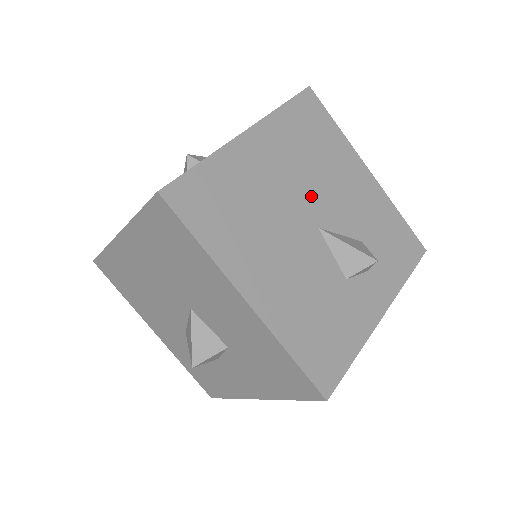
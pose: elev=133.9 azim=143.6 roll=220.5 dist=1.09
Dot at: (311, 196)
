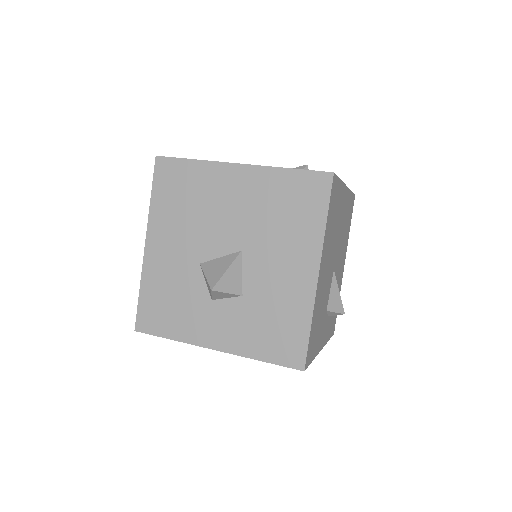
Dot at: (339, 250)
